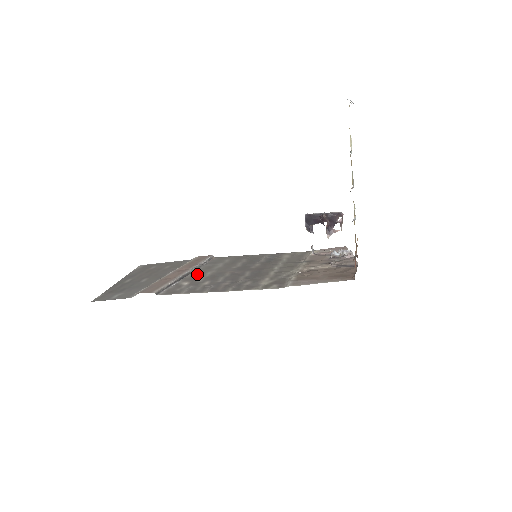
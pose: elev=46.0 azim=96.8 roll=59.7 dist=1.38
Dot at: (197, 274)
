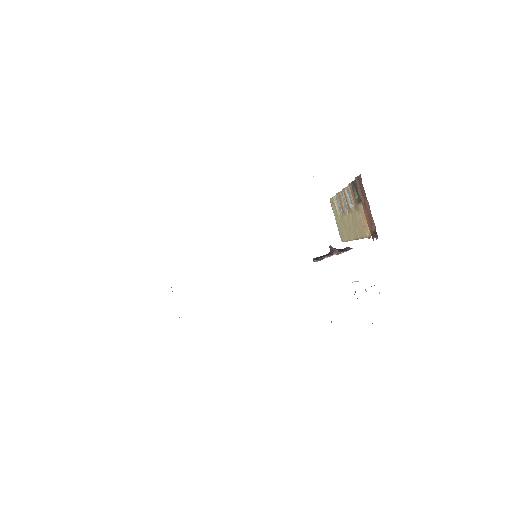
Dot at: occluded
